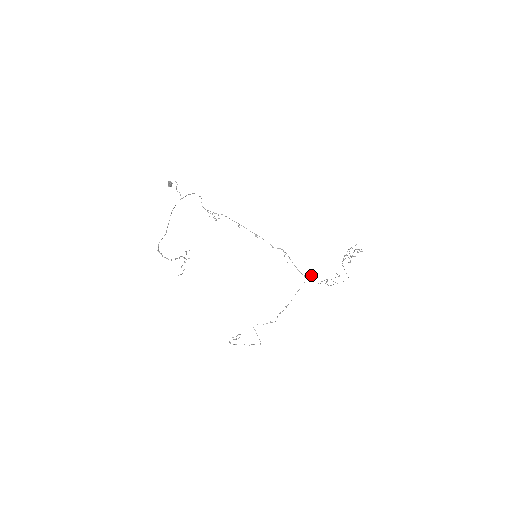
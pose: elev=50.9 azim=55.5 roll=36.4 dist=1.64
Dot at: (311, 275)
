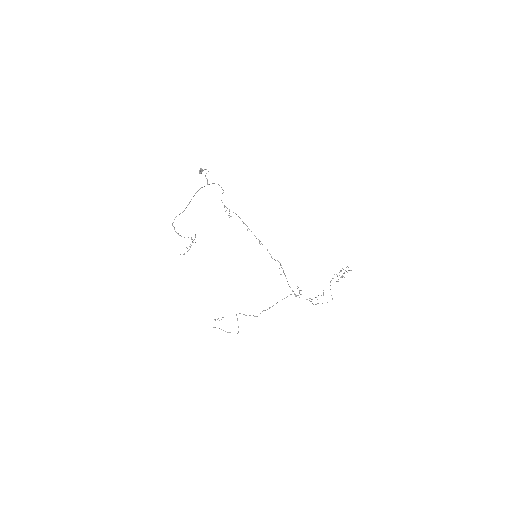
Dot at: (299, 290)
